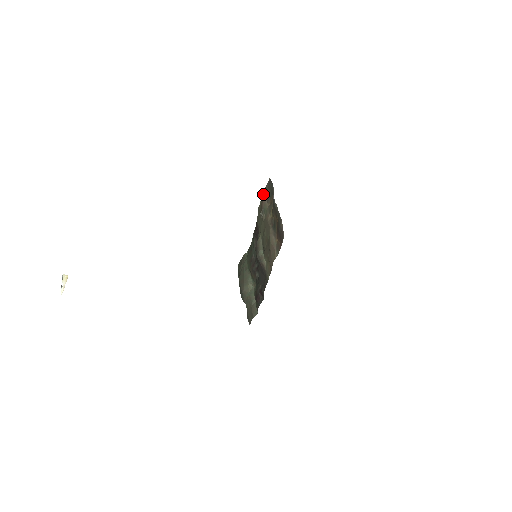
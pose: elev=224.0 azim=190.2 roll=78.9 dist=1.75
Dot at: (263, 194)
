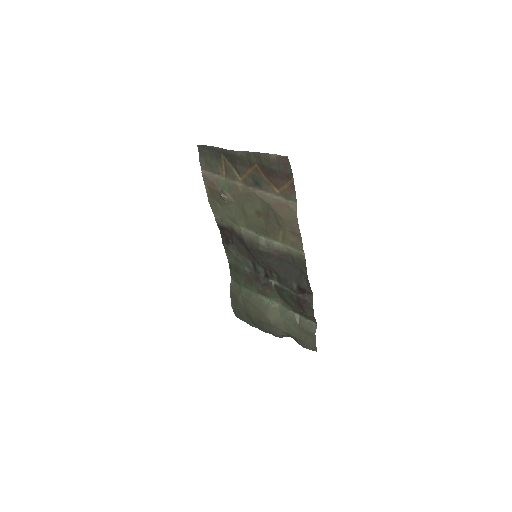
Dot at: (204, 175)
